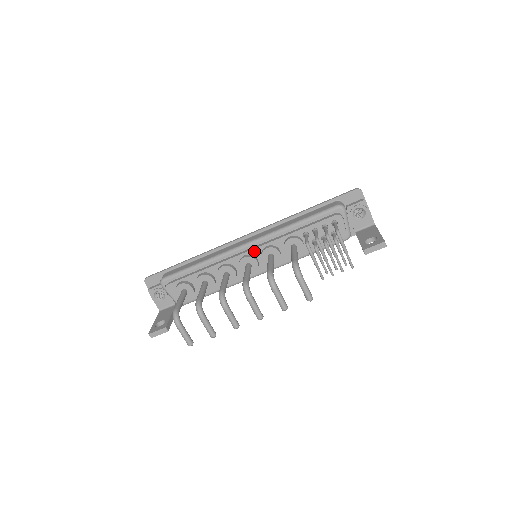
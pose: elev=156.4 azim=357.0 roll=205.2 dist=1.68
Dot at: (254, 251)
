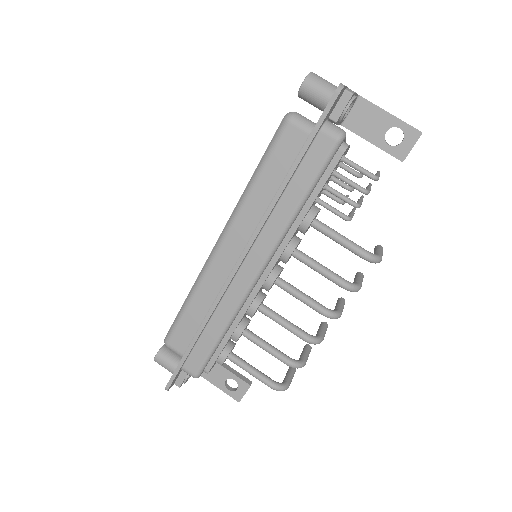
Dot at: (273, 268)
